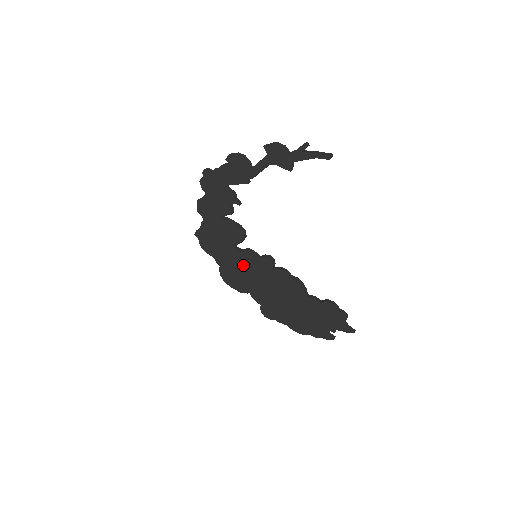
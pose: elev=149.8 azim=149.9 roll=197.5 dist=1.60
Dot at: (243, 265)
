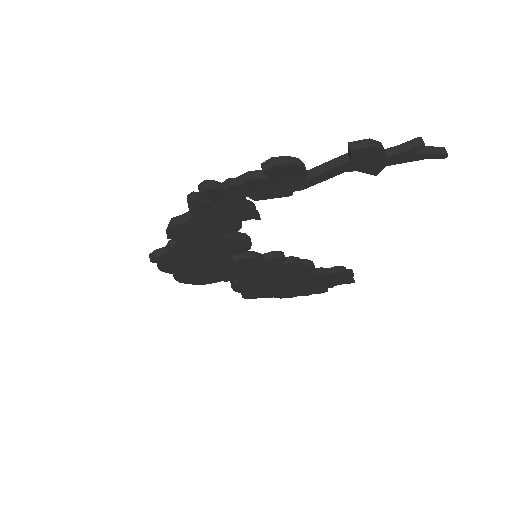
Dot at: (235, 271)
